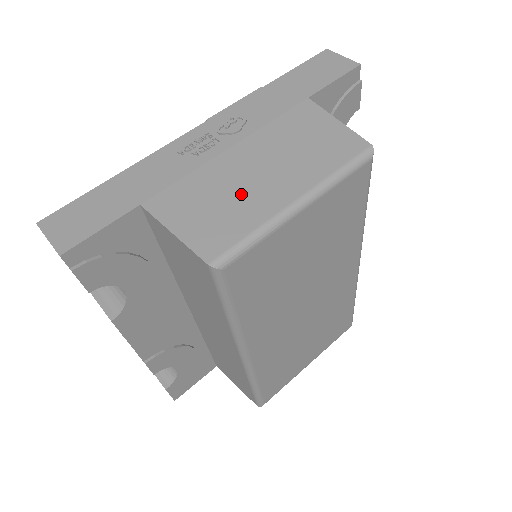
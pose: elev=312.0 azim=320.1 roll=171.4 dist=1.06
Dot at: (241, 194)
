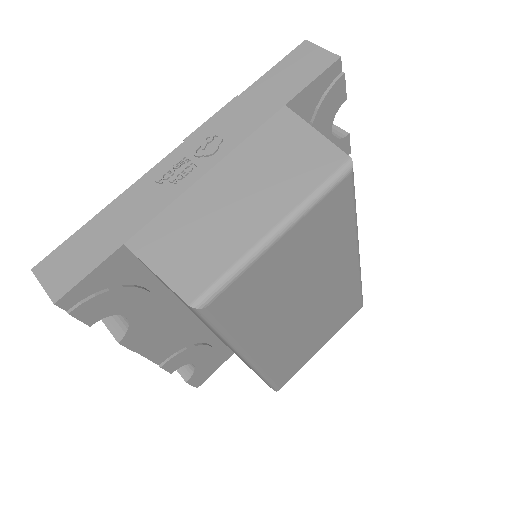
Dot at: (219, 226)
